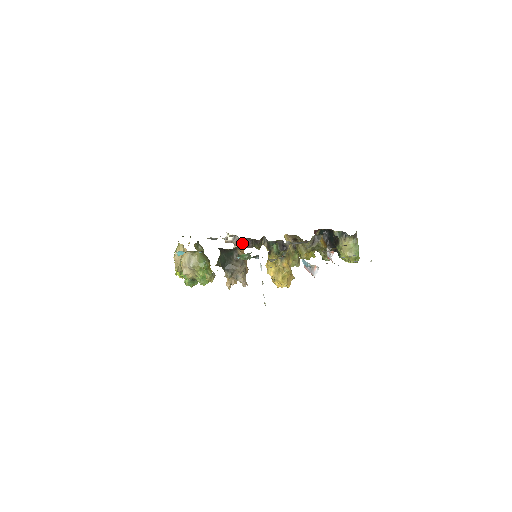
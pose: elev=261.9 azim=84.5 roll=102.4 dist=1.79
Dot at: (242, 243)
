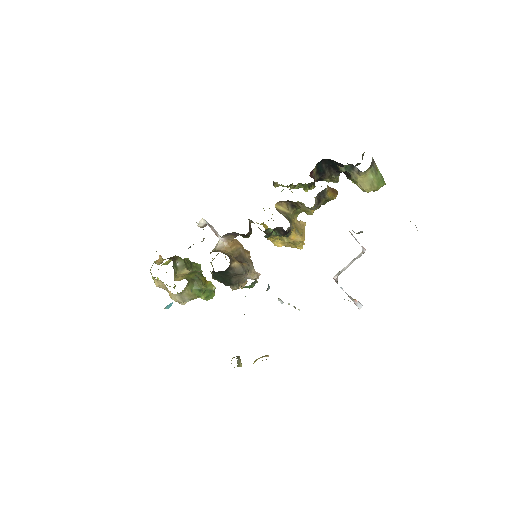
Dot at: (226, 238)
